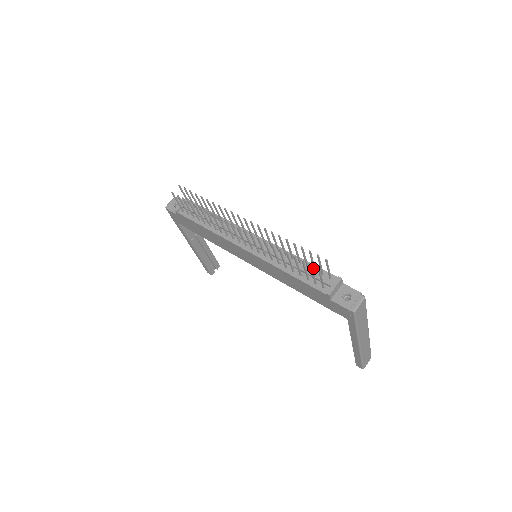
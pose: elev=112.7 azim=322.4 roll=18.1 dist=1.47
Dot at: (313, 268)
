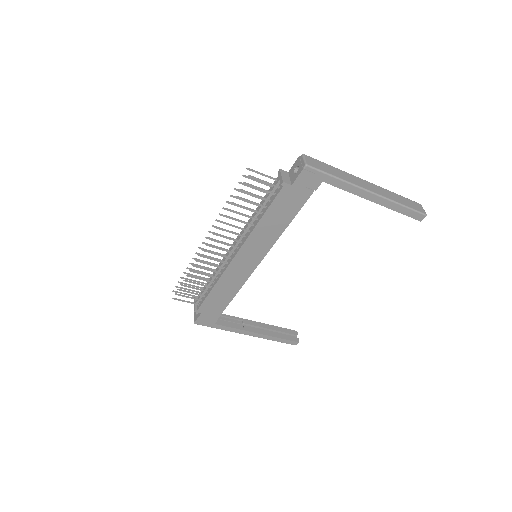
Dot at: occluded
